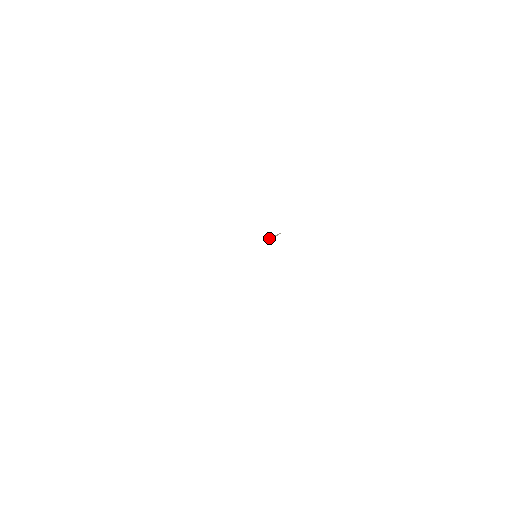
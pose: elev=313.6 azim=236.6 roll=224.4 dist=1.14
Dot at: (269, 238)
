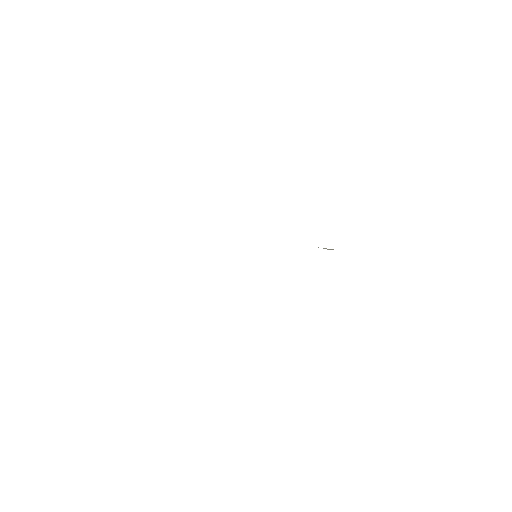
Dot at: (323, 248)
